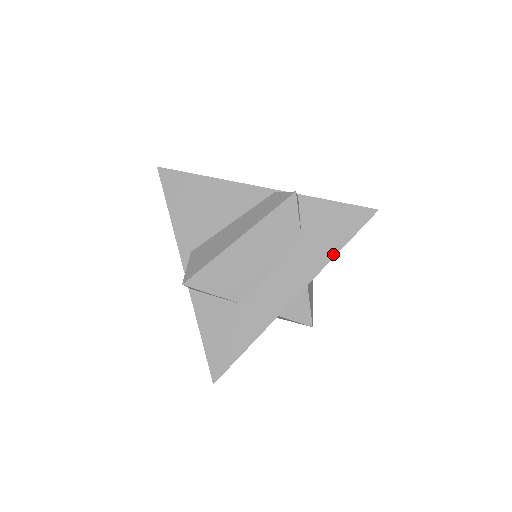
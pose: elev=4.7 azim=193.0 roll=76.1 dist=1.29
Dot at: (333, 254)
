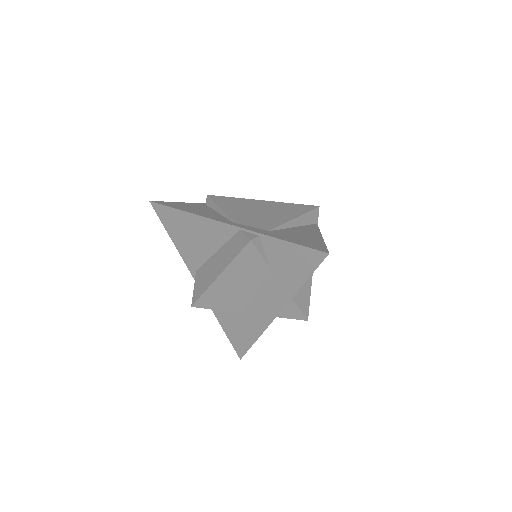
Dot at: (298, 286)
